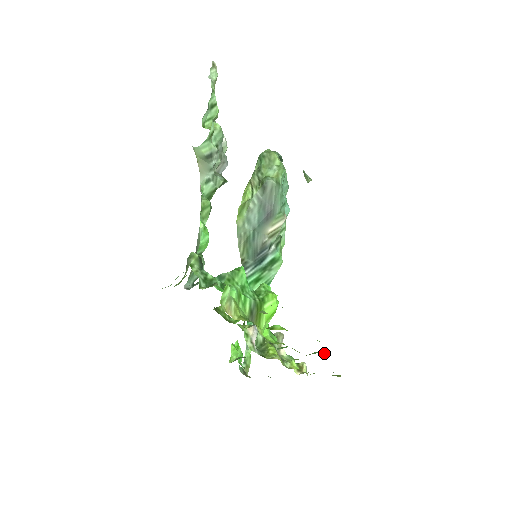
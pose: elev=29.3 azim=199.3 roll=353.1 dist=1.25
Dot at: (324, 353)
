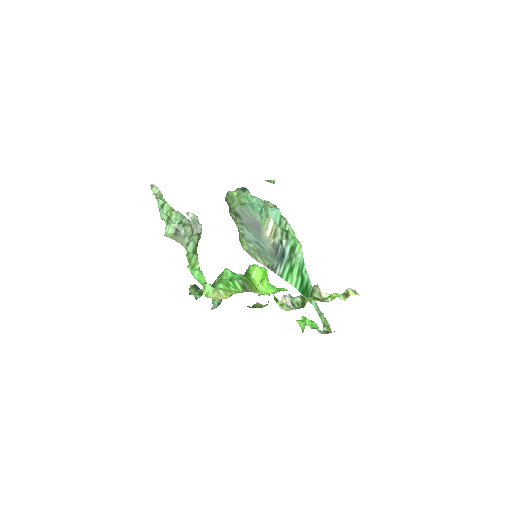
Dot at: occluded
